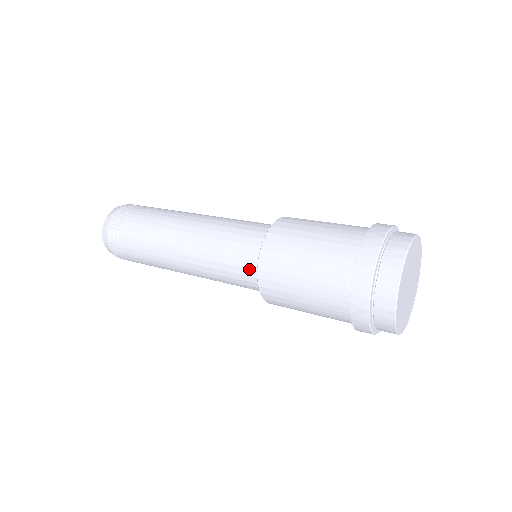
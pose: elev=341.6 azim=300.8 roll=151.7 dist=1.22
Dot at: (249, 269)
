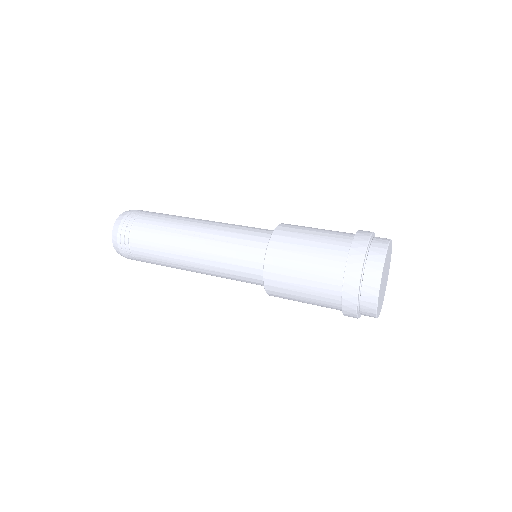
Dot at: (256, 279)
